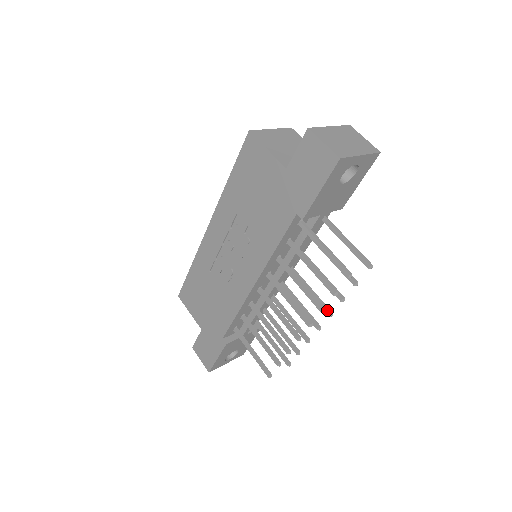
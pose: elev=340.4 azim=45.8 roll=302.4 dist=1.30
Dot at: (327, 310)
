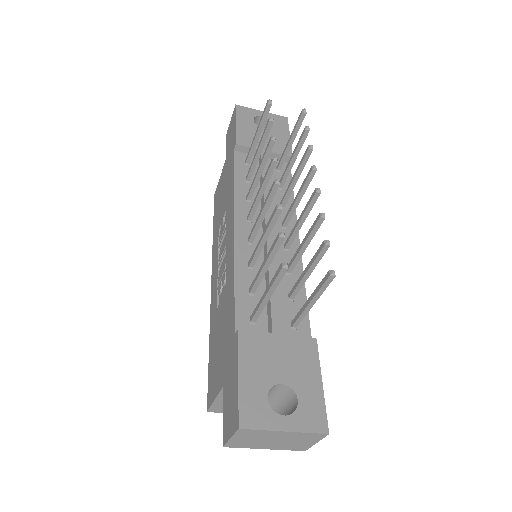
Dot at: (309, 171)
